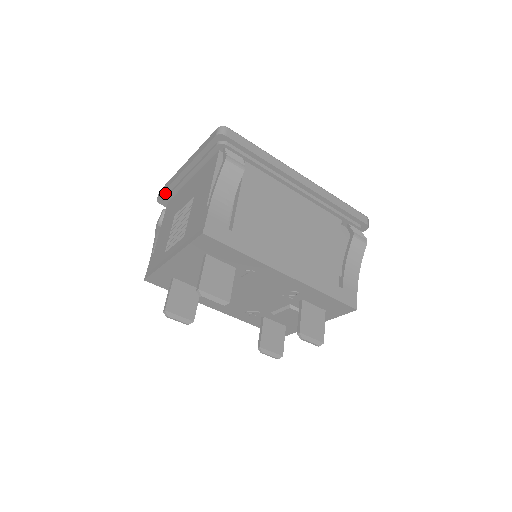
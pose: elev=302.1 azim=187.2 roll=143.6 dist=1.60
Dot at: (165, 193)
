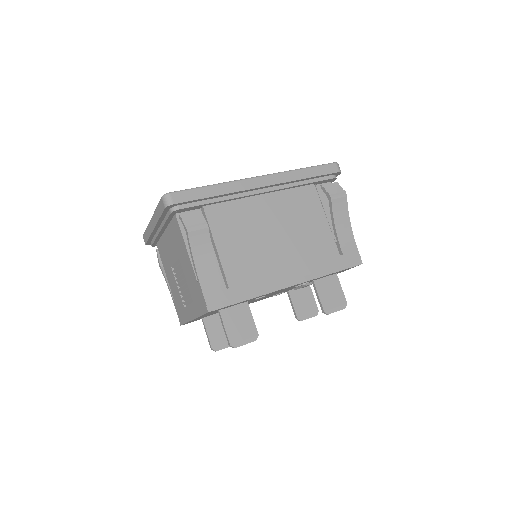
Dot at: (149, 241)
